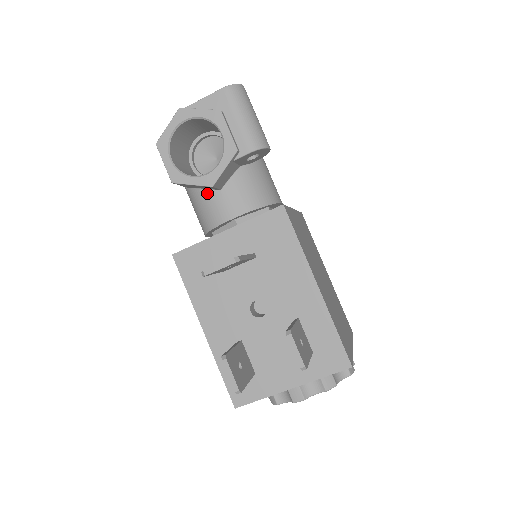
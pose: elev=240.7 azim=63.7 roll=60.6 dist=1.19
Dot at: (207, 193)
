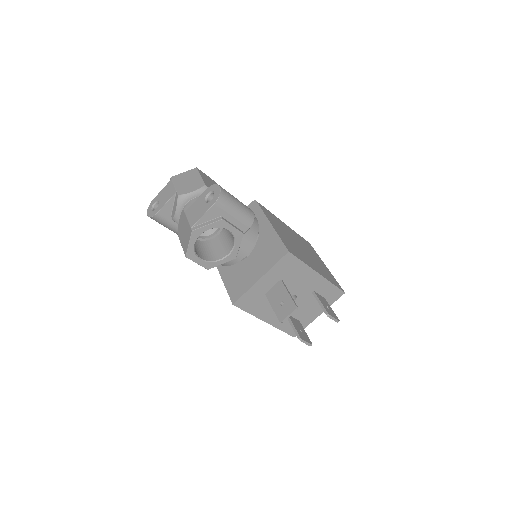
Dot at: occluded
